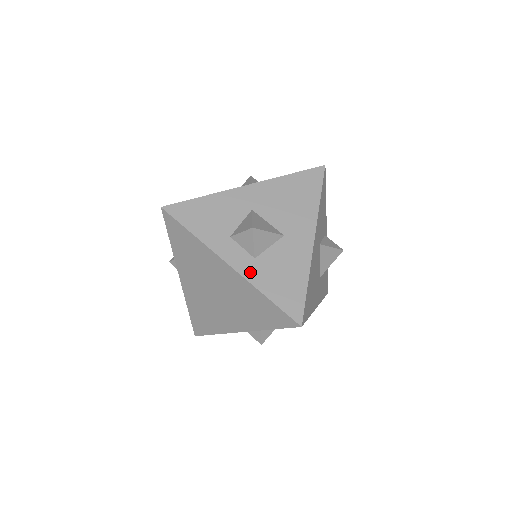
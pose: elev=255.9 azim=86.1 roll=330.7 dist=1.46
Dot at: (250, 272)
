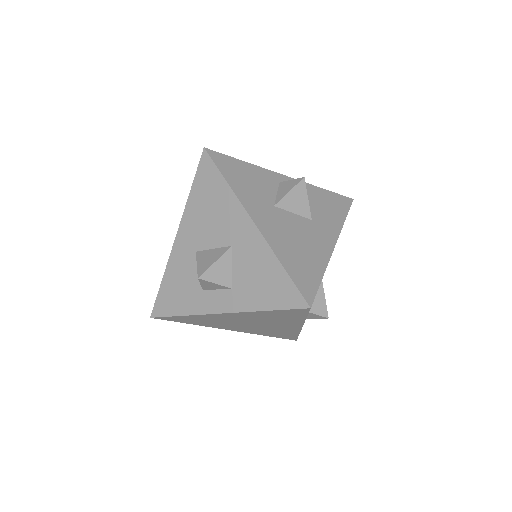
Dot at: (238, 303)
